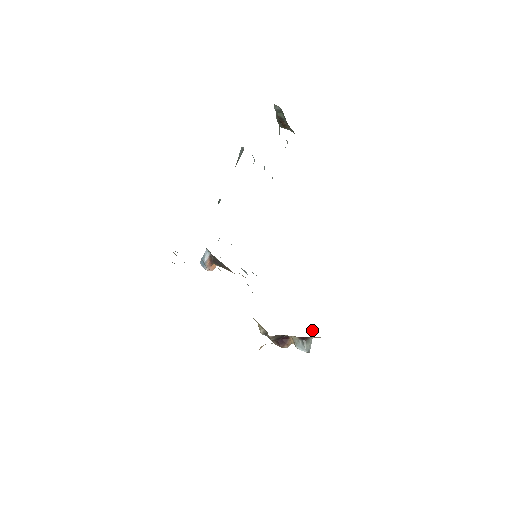
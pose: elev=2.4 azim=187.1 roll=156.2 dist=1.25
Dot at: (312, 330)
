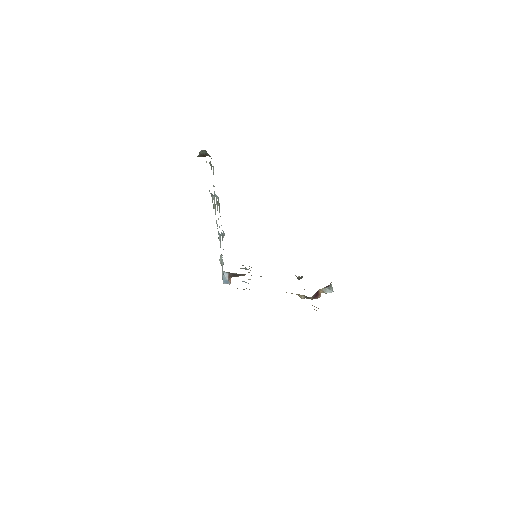
Dot at: (301, 276)
